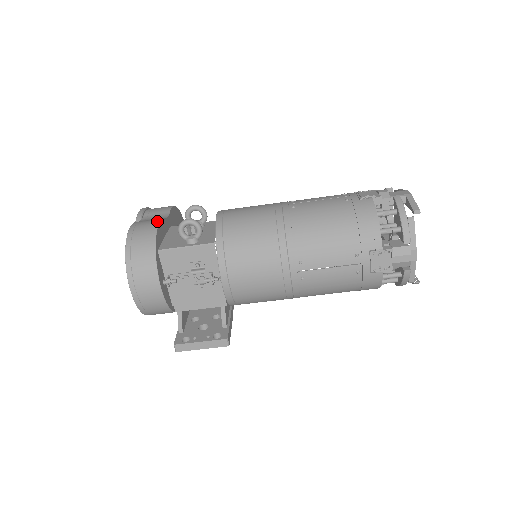
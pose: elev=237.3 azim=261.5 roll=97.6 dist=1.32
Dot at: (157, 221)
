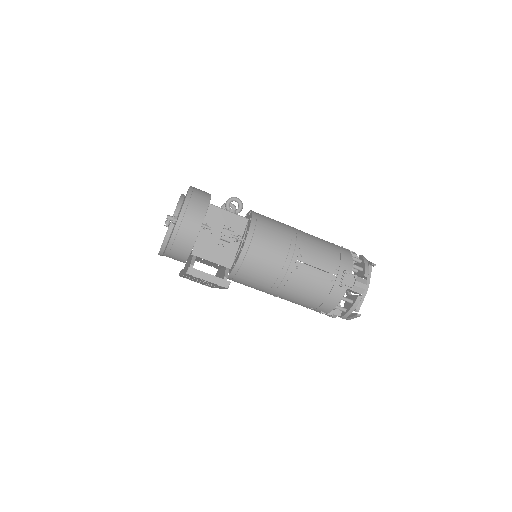
Dot at: occluded
